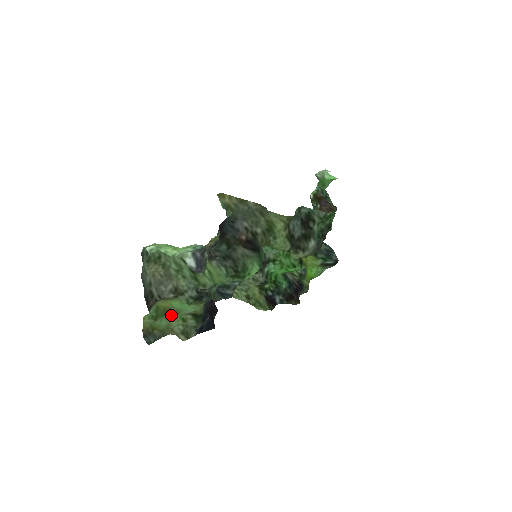
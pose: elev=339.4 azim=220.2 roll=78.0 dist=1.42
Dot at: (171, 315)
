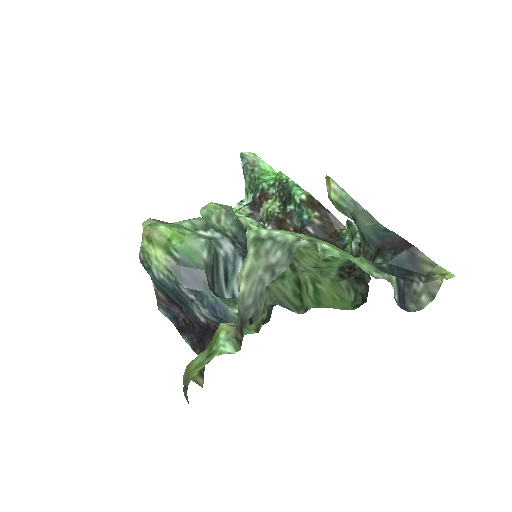
Dot at: (209, 345)
